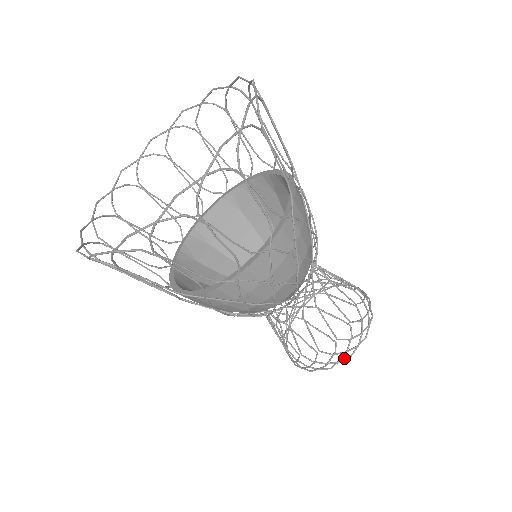
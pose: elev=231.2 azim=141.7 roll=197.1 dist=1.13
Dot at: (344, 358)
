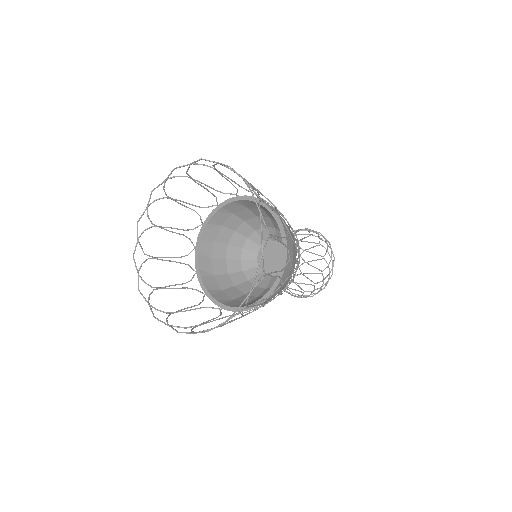
Dot at: (308, 296)
